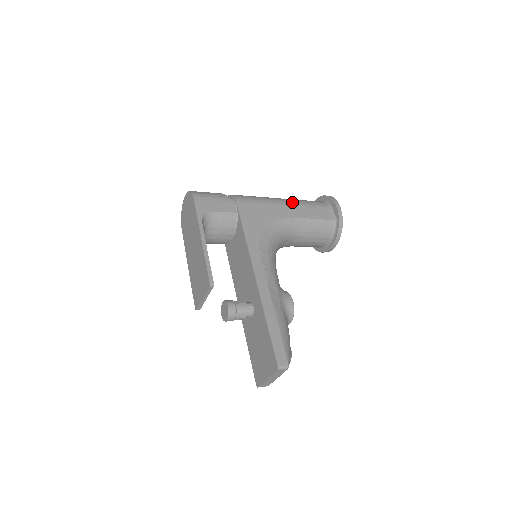
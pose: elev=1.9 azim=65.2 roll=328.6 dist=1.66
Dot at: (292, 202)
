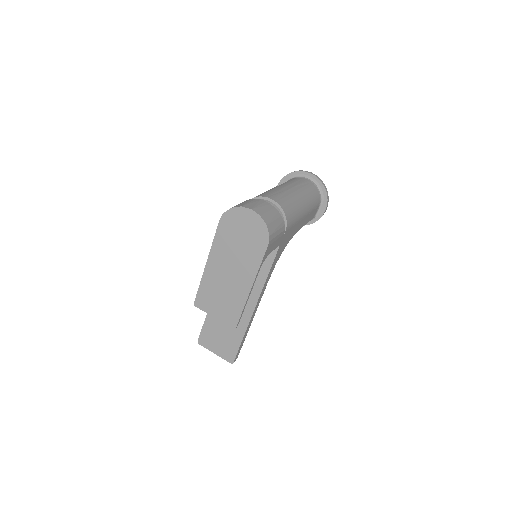
Dot at: (309, 209)
